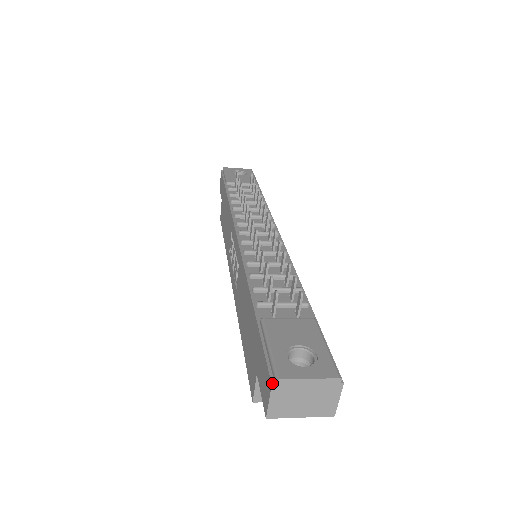
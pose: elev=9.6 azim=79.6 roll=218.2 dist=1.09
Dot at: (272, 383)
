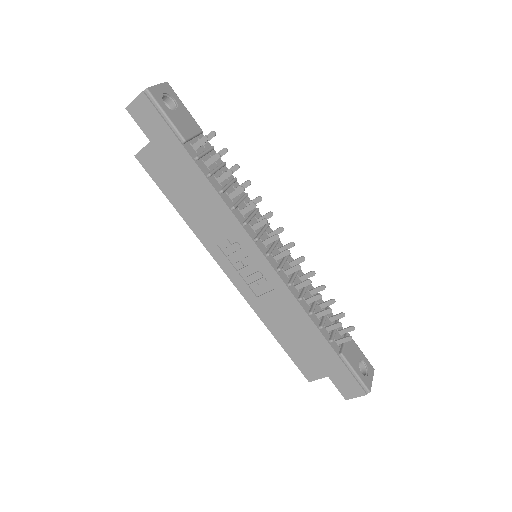
Dot at: occluded
